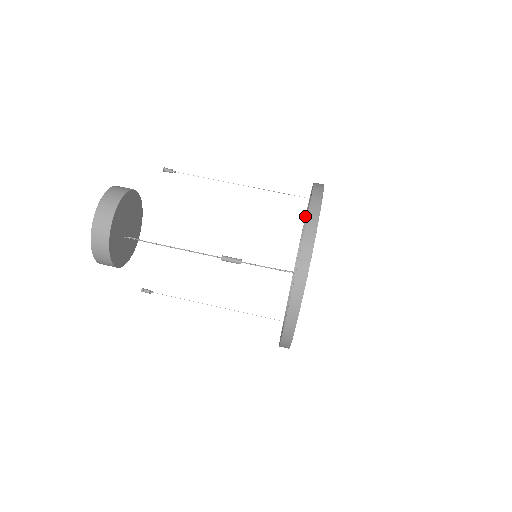
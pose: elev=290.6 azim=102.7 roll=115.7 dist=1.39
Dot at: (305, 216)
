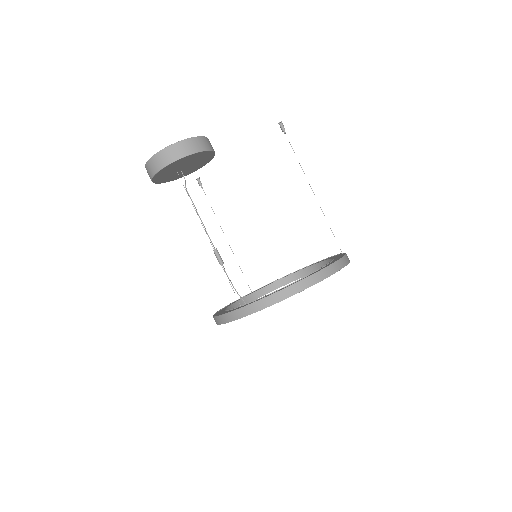
Dot at: occluded
